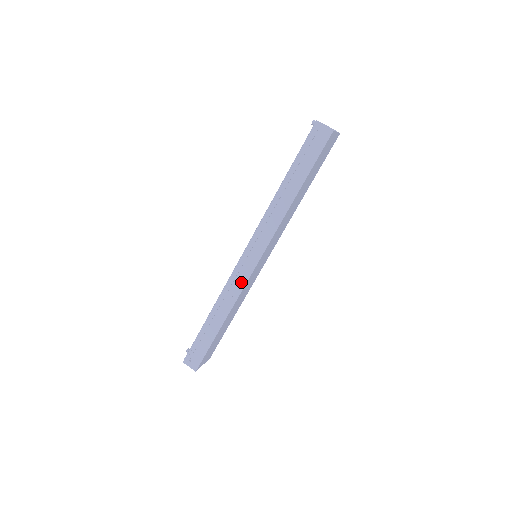
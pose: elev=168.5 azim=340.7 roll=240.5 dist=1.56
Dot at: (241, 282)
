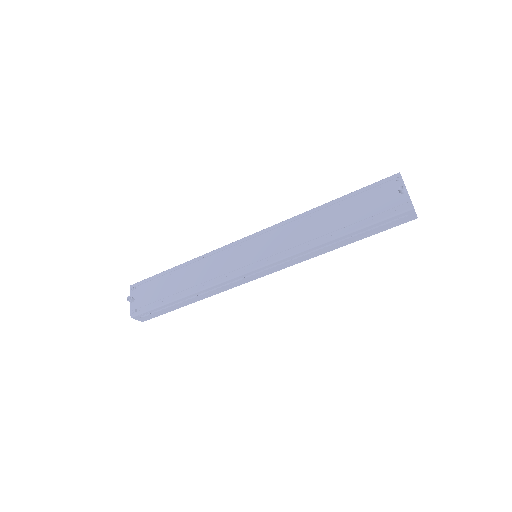
Dot at: (237, 284)
